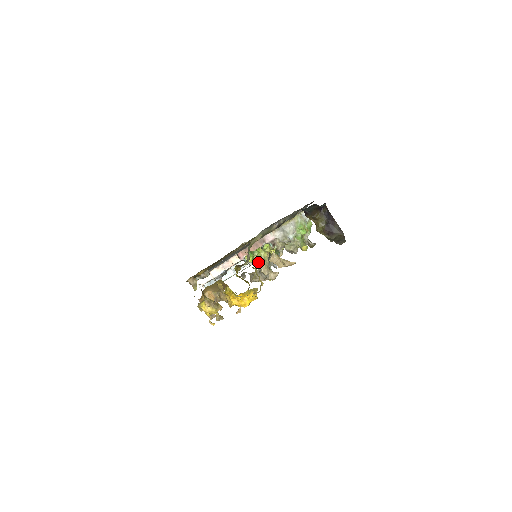
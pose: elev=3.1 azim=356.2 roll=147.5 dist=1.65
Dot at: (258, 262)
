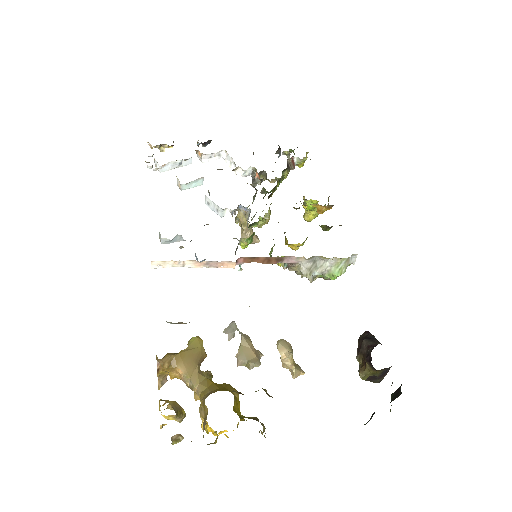
Dot at: occluded
